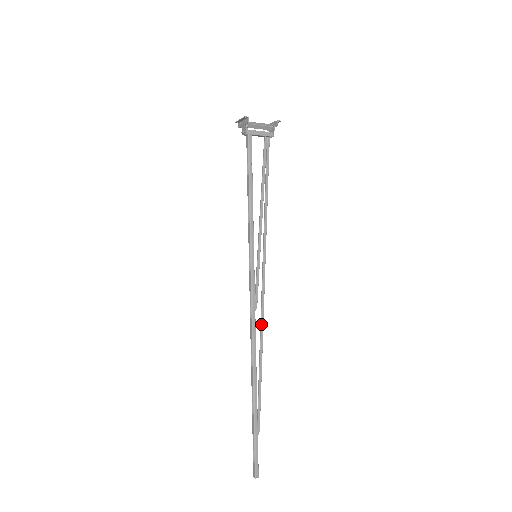
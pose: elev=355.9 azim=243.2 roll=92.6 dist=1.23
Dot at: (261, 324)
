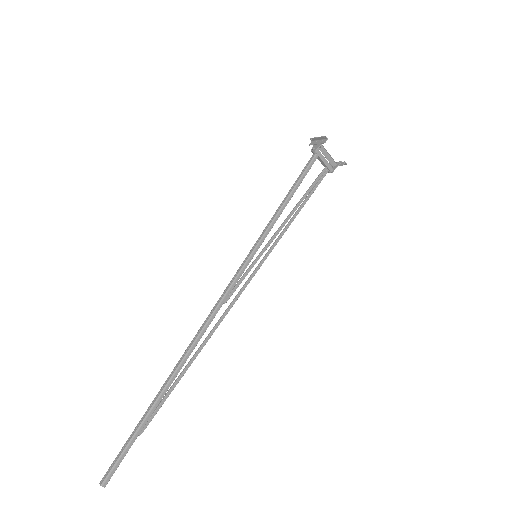
Dot at: (218, 322)
